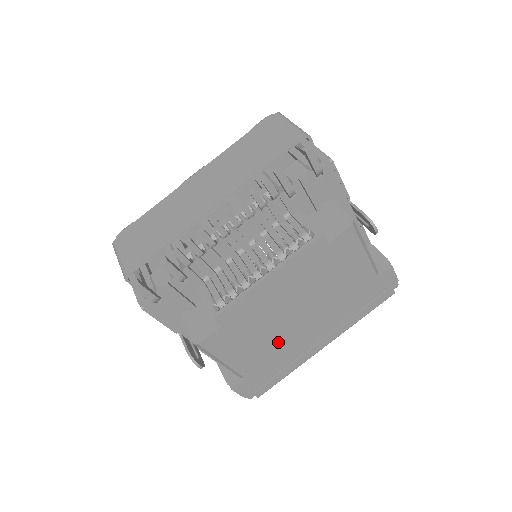
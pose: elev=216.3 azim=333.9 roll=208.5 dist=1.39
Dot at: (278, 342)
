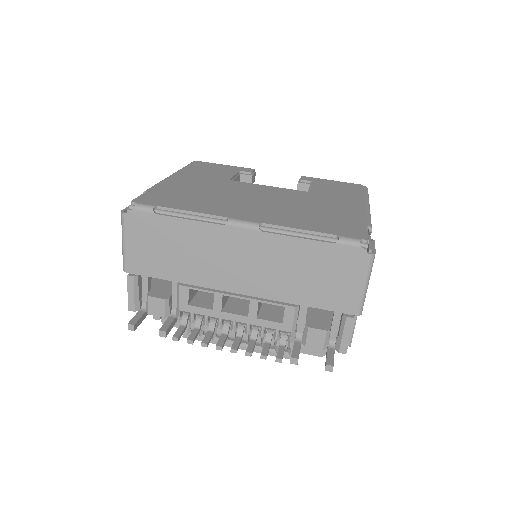
Dot at: occluded
